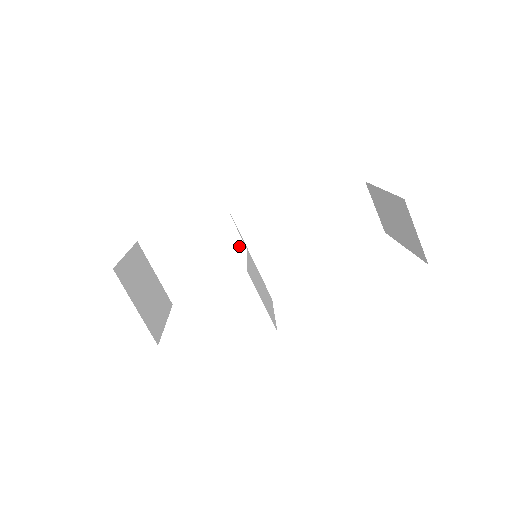
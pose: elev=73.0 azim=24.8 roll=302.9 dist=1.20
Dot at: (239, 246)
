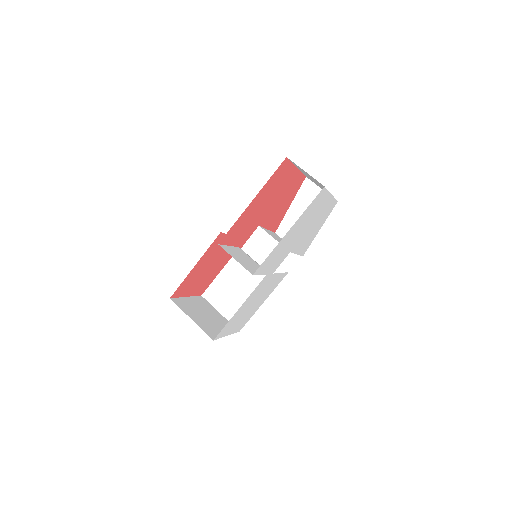
Dot at: occluded
